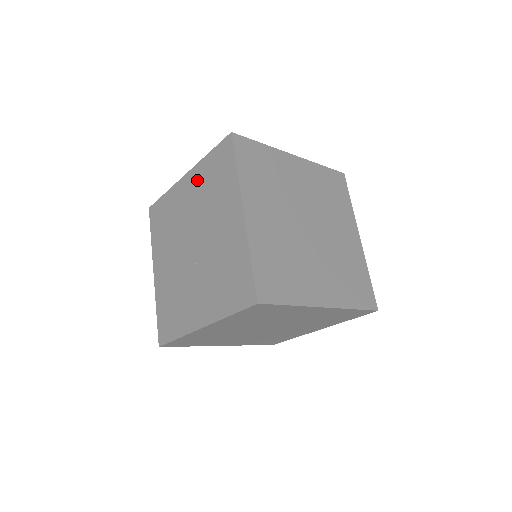
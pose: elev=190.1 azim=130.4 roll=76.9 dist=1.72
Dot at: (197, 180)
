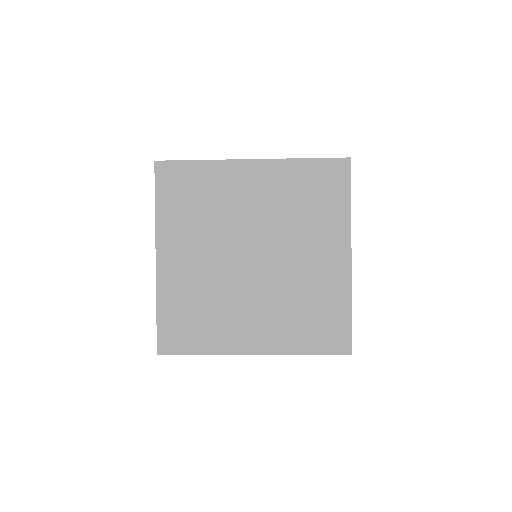
Dot at: occluded
